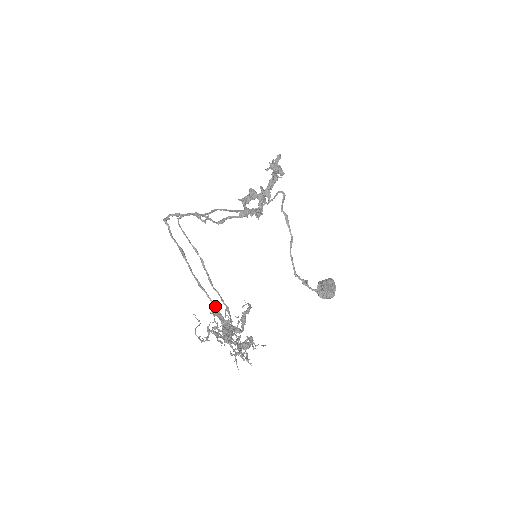
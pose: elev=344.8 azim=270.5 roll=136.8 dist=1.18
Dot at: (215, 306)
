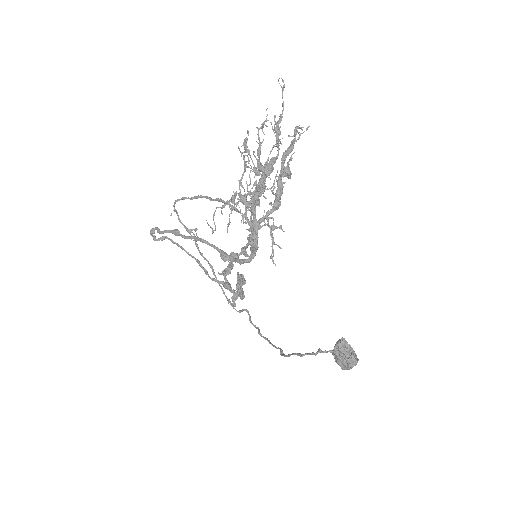
Dot at: (225, 253)
